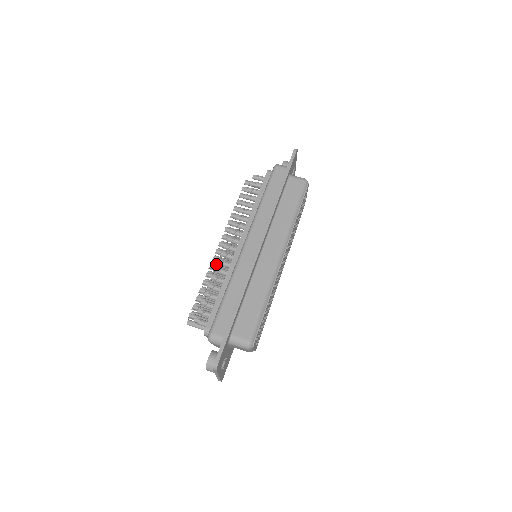
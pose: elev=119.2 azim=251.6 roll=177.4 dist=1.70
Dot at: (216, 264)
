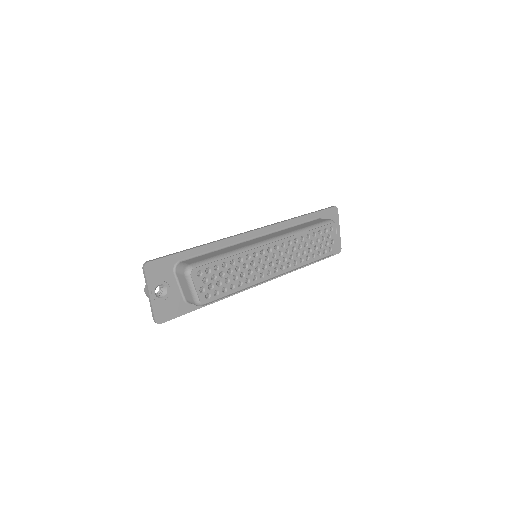
Dot at: occluded
